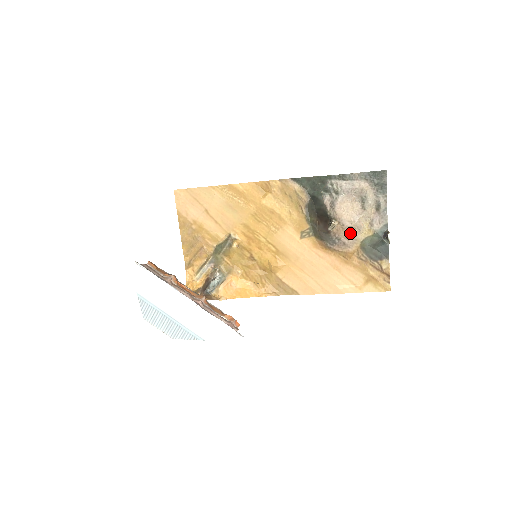
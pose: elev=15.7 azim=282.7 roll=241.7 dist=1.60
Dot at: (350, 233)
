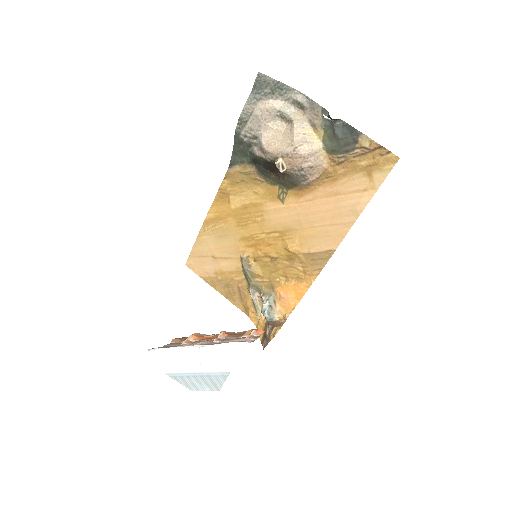
Dot at: (301, 154)
